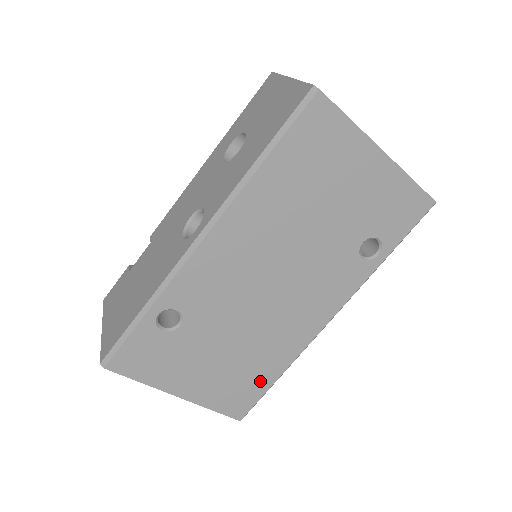
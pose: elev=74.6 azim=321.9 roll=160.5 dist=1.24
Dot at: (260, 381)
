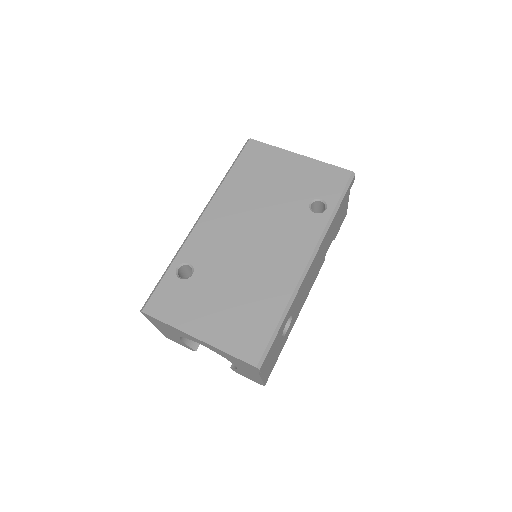
Dot at: (264, 321)
